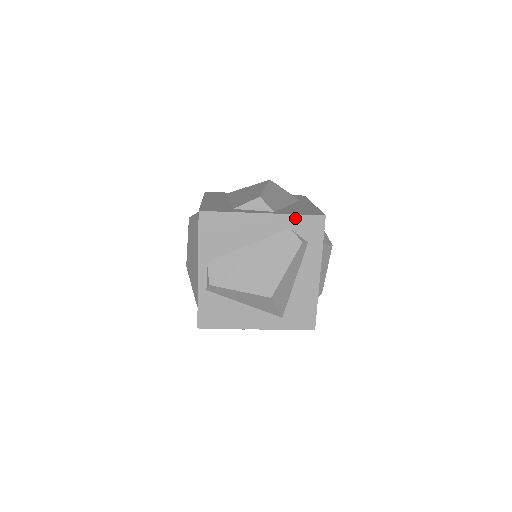
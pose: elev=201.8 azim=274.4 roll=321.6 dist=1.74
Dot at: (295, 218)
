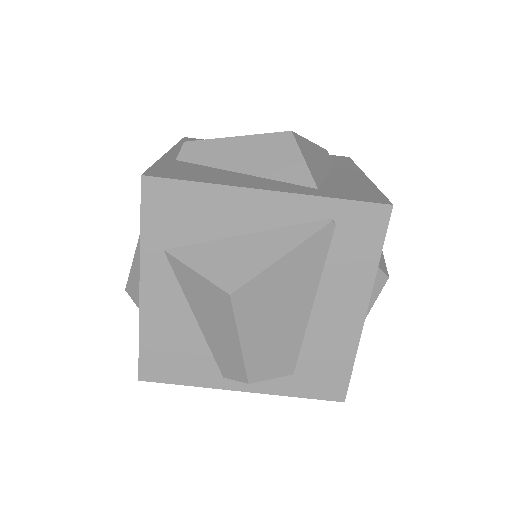
Dot at: occluded
